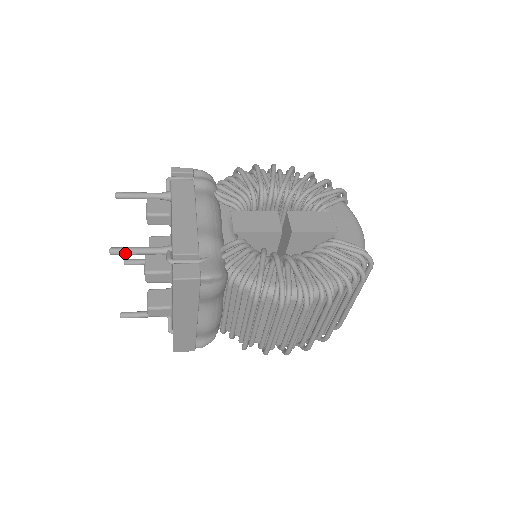
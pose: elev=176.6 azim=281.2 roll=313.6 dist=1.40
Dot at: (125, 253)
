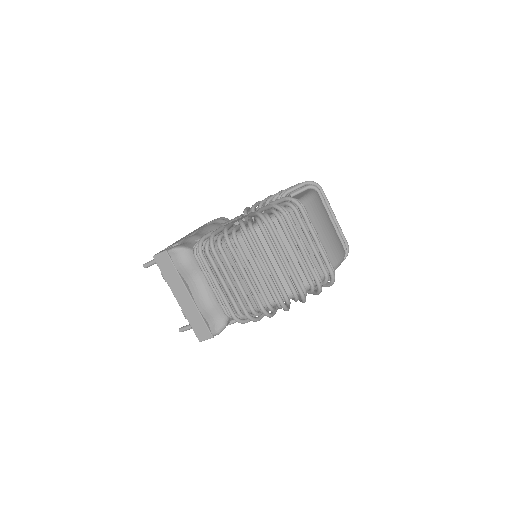
Dot at: (150, 264)
